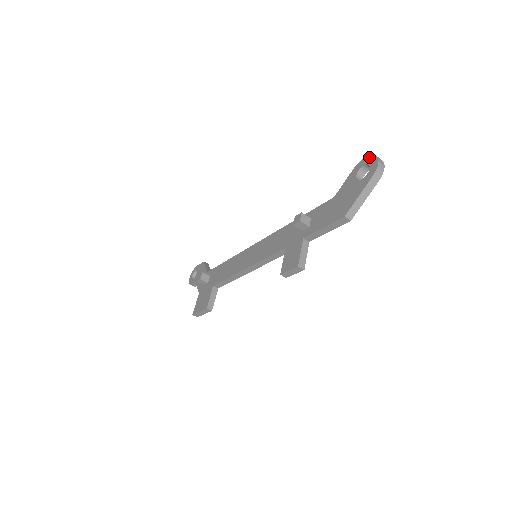
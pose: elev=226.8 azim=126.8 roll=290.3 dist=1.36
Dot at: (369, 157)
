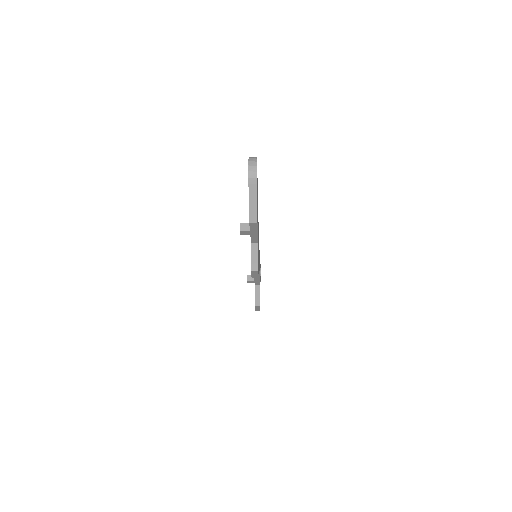
Dot at: occluded
